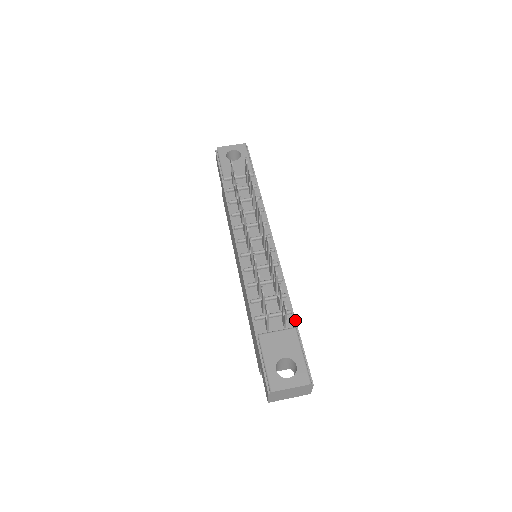
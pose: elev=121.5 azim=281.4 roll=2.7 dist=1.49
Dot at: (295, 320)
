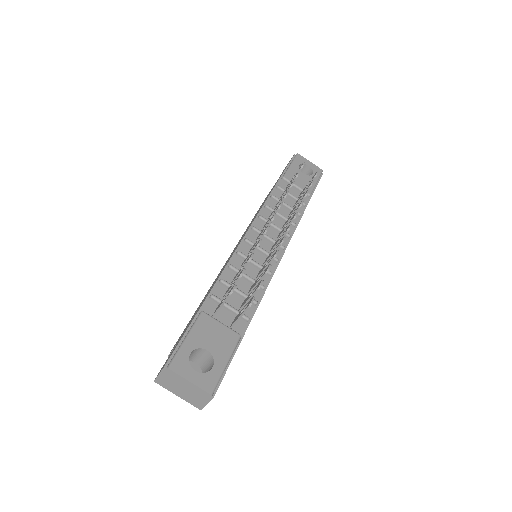
Dot at: occluded
